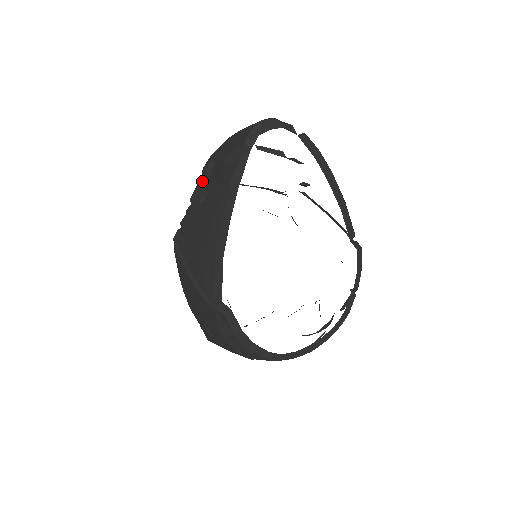
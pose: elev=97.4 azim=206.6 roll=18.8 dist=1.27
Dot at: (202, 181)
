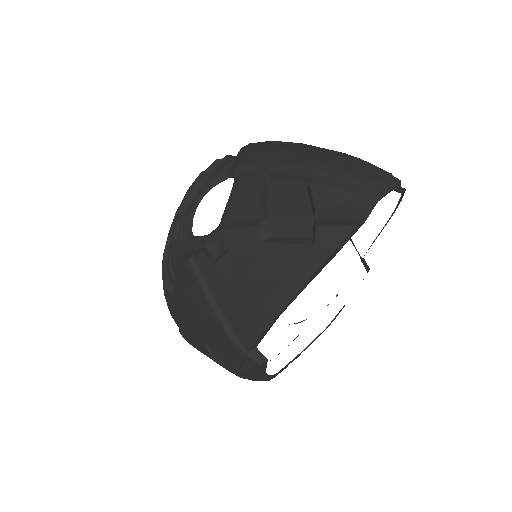
Dot at: (261, 208)
